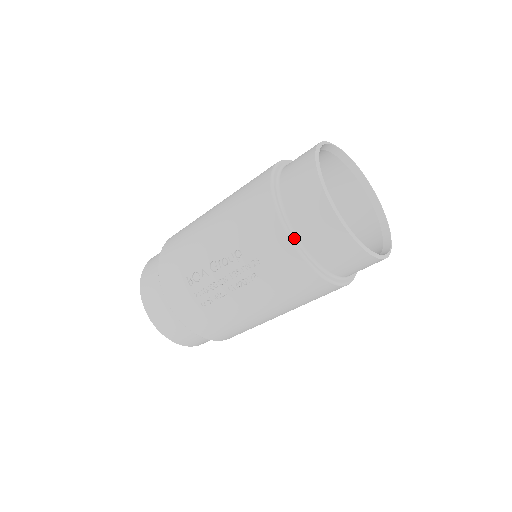
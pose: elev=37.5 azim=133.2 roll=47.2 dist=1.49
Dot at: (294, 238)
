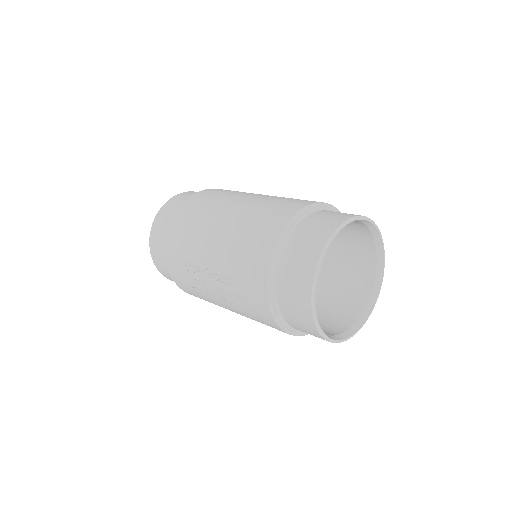
Dot at: (274, 305)
